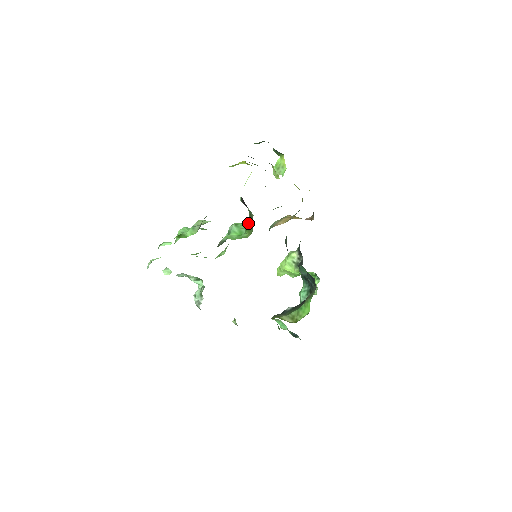
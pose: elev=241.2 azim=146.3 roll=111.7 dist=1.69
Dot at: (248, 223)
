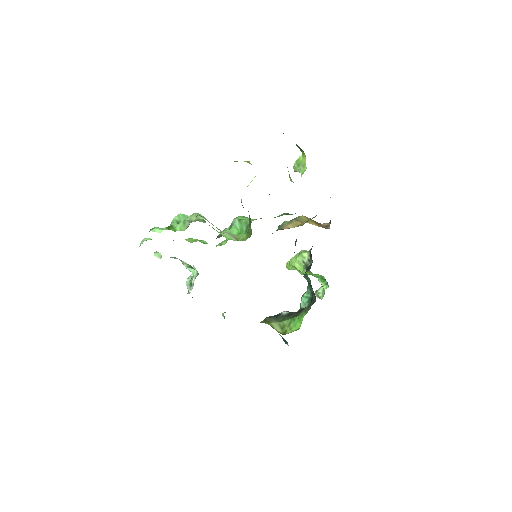
Dot at: occluded
